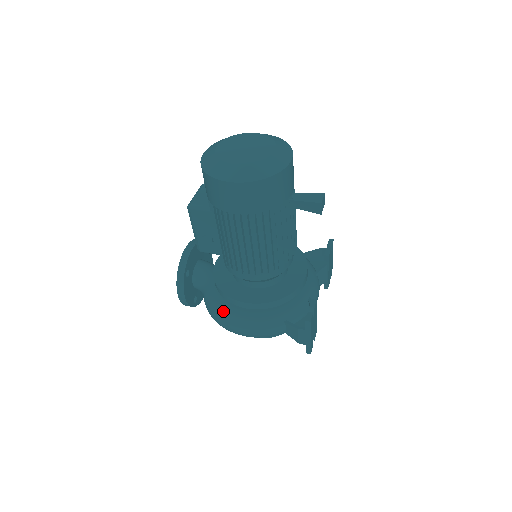
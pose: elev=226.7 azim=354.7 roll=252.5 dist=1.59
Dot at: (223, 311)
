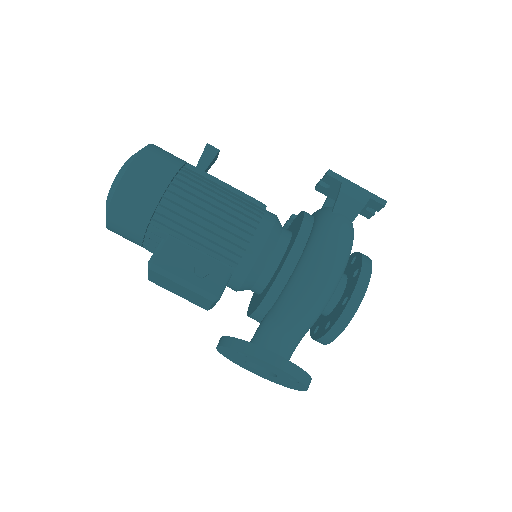
Dot at: (298, 276)
